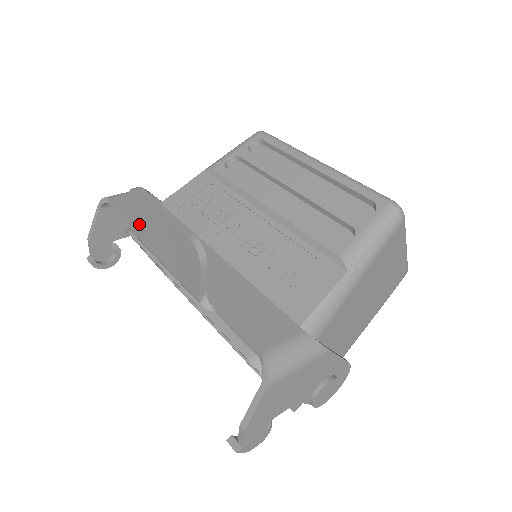
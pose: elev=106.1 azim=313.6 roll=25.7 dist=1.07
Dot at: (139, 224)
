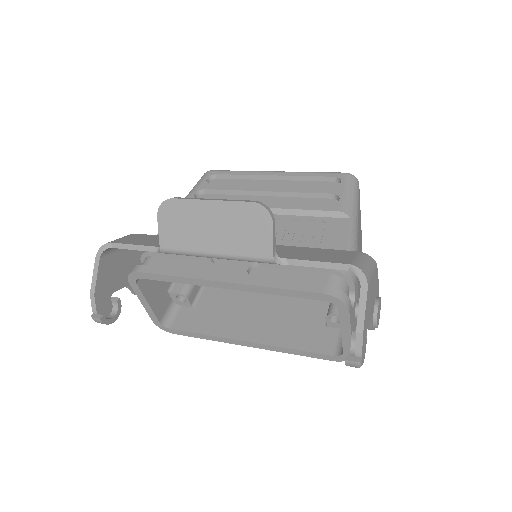
Dot at: (176, 233)
